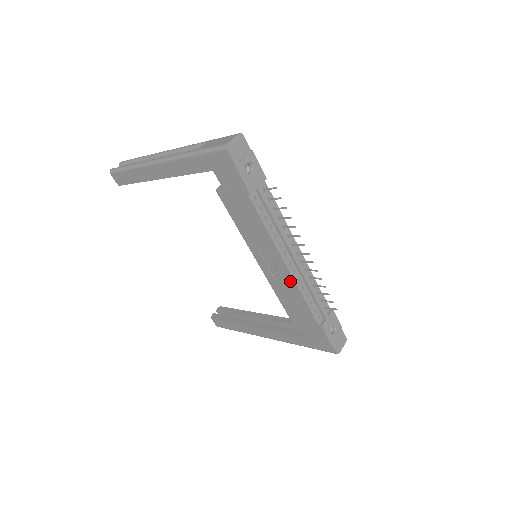
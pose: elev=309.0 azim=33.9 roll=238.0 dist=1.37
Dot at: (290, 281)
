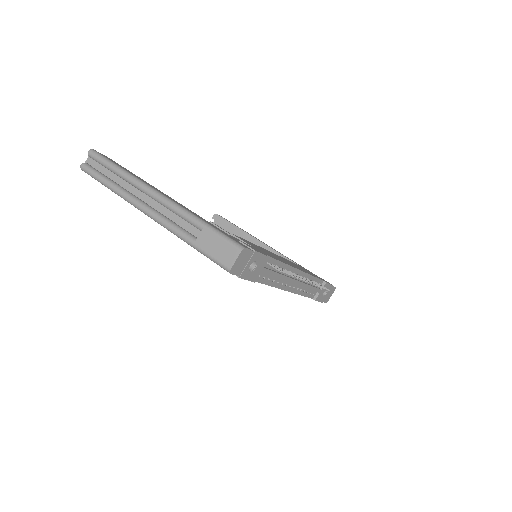
Dot at: occluded
